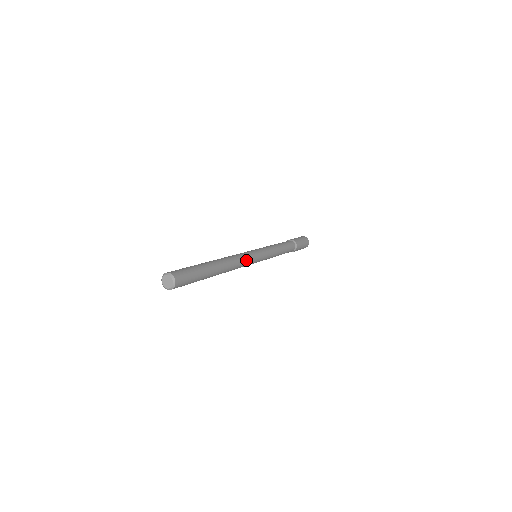
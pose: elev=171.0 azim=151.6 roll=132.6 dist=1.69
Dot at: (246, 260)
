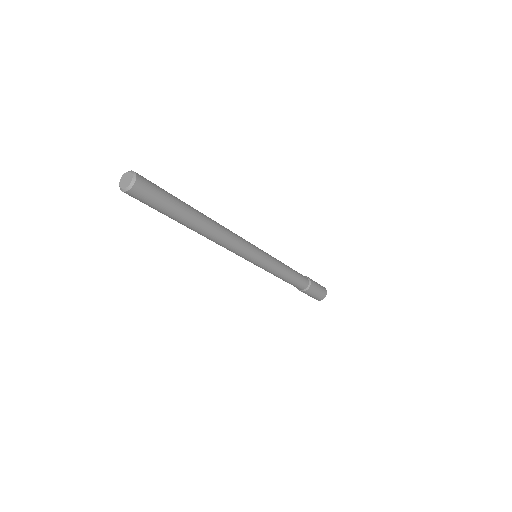
Dot at: (240, 245)
